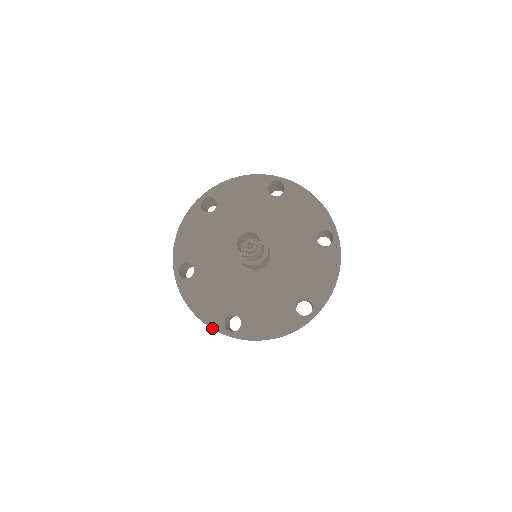
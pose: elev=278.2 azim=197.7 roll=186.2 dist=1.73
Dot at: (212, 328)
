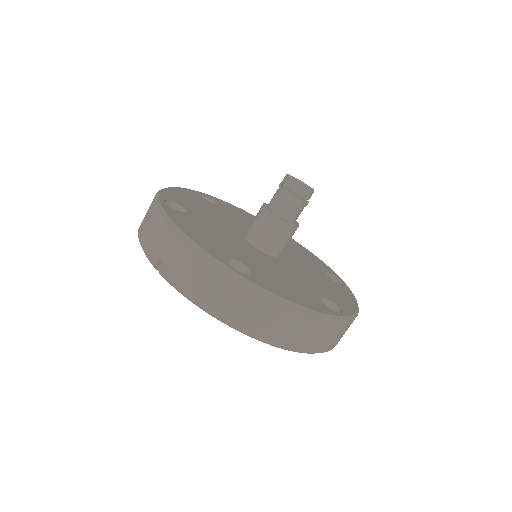
Dot at: (329, 317)
